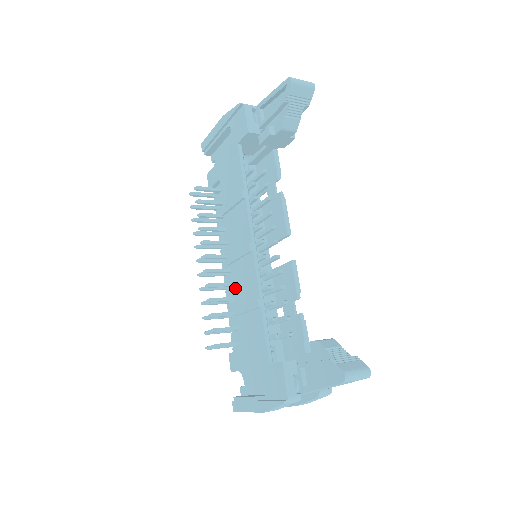
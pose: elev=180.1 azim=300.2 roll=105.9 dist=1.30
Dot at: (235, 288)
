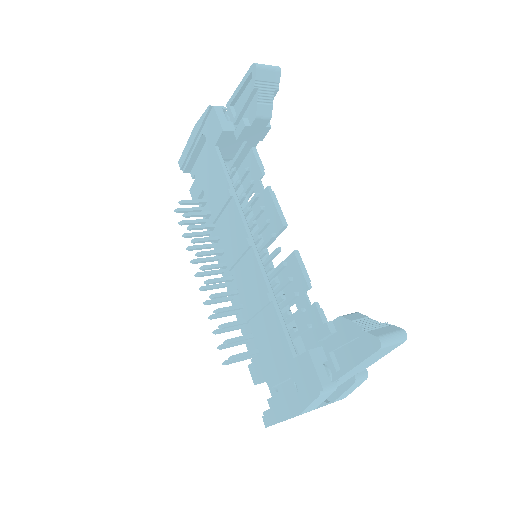
Dot at: (241, 293)
